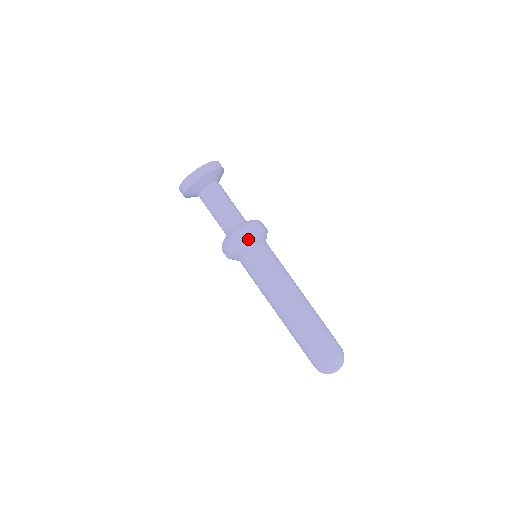
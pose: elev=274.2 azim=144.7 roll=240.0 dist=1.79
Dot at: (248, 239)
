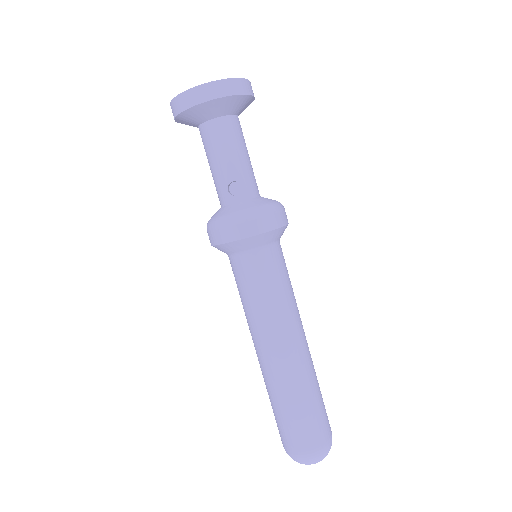
Dot at: (284, 222)
